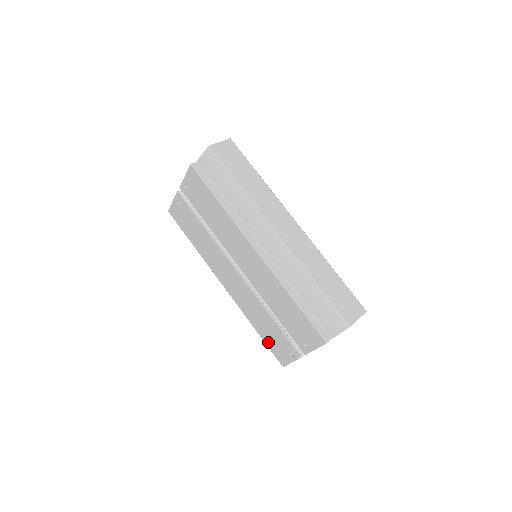
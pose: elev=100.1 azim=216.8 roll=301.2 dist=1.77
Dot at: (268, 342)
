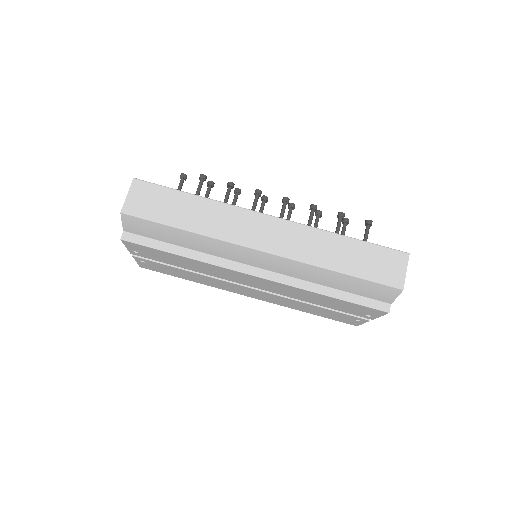
Dot at: (327, 317)
